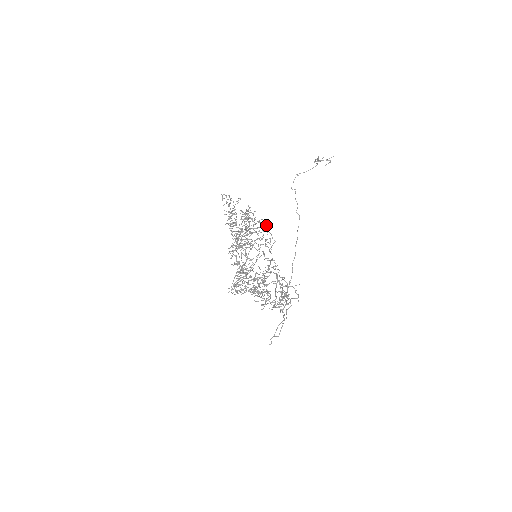
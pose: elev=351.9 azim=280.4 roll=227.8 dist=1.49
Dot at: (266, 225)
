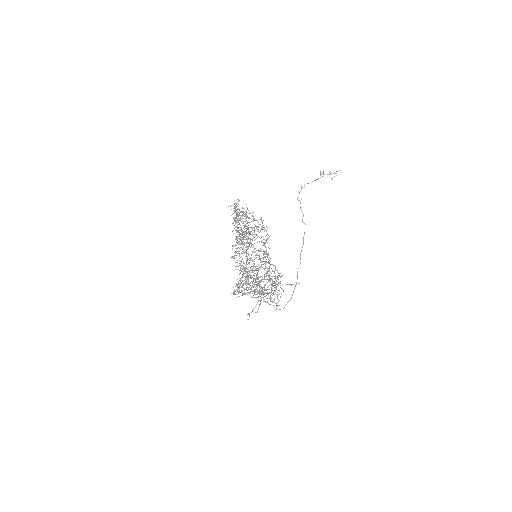
Dot at: (262, 222)
